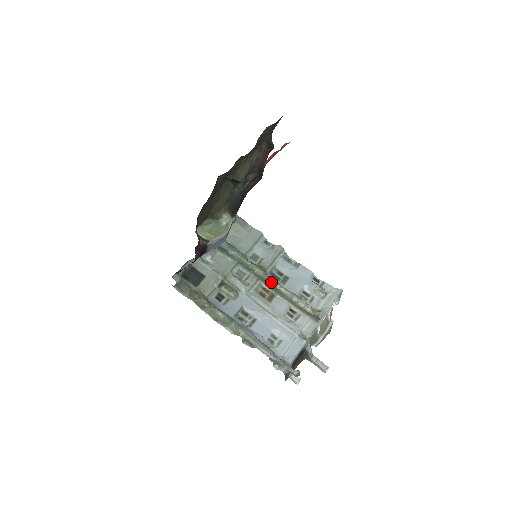
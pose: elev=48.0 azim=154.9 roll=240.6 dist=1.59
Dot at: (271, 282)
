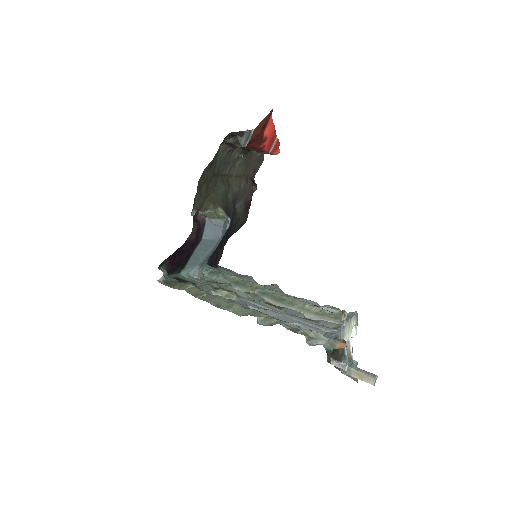
Dot at: (275, 293)
